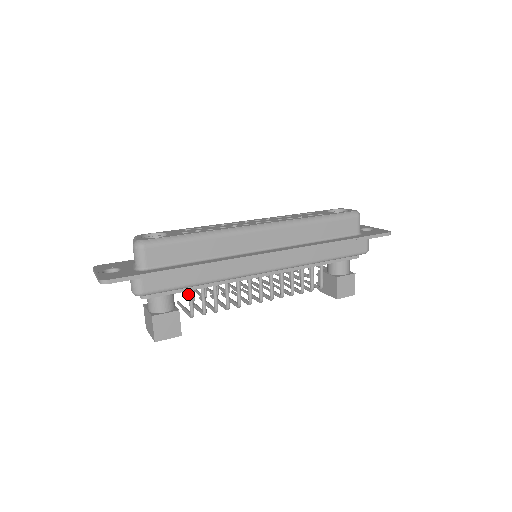
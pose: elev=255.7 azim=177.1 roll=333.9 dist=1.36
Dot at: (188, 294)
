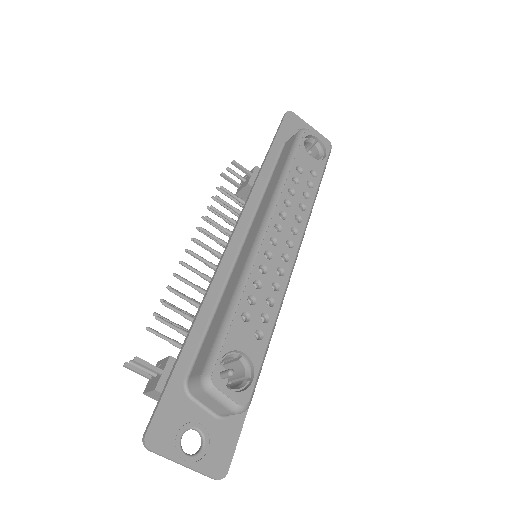
Dot at: occluded
